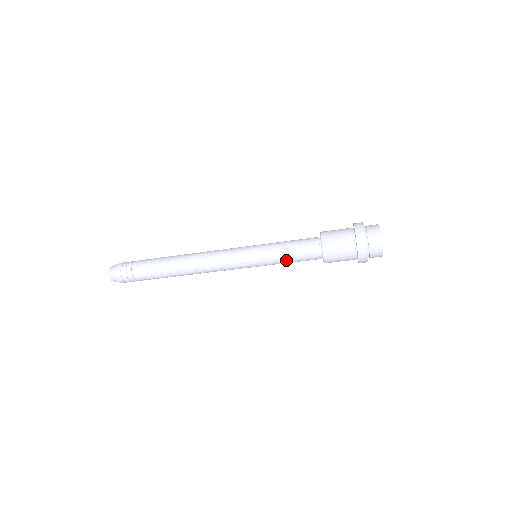
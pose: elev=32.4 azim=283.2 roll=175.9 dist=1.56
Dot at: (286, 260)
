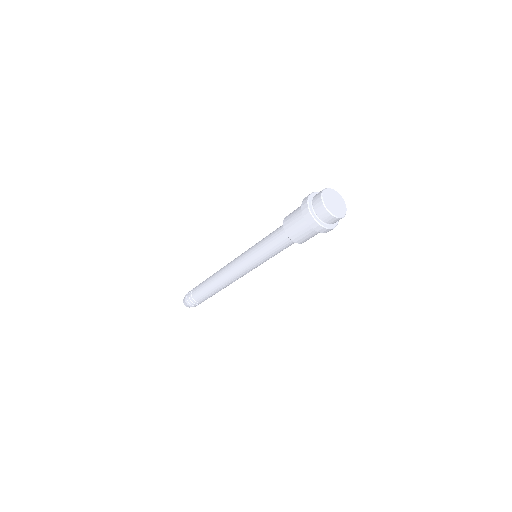
Dot at: (275, 254)
